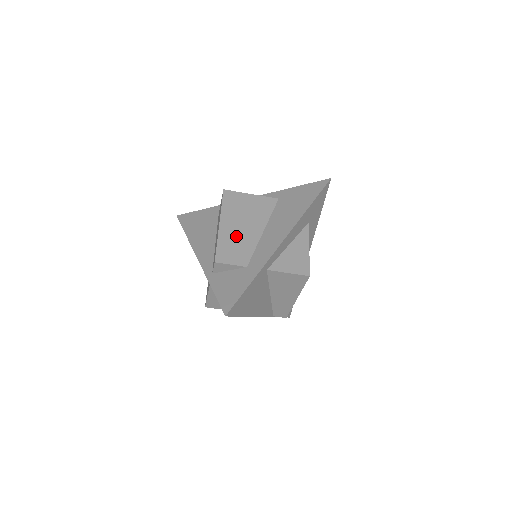
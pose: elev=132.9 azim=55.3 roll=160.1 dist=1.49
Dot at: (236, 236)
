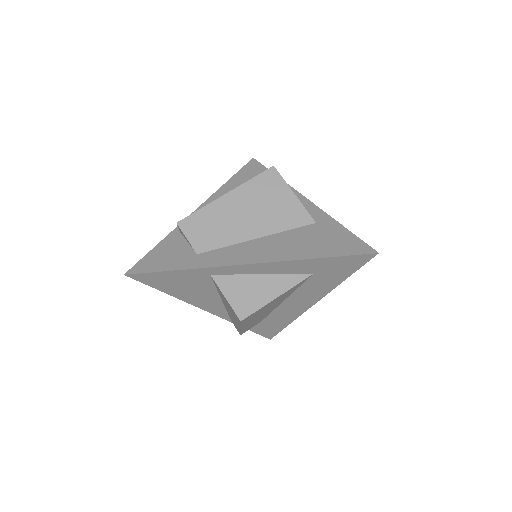
Dot at: (225, 218)
